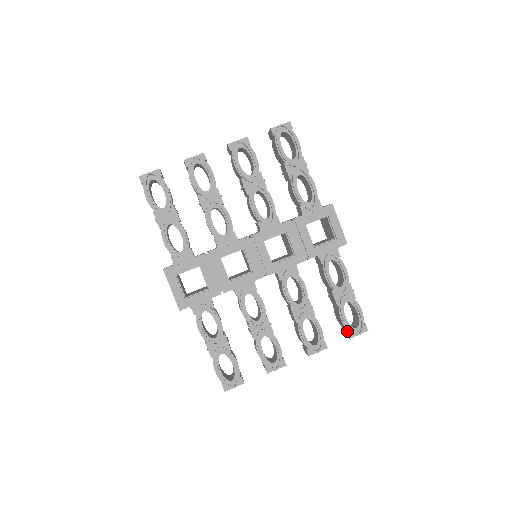
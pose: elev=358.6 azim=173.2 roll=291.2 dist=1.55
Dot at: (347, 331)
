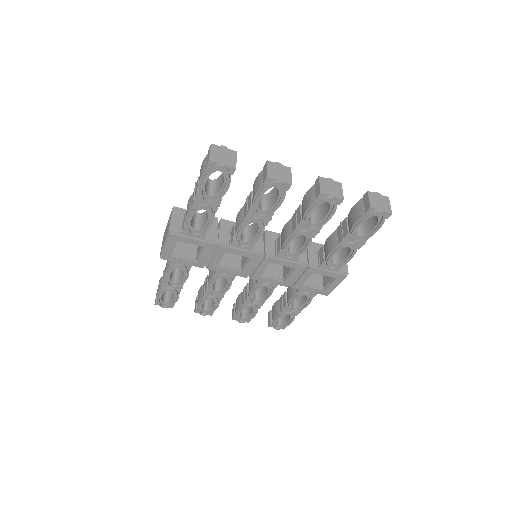
Dot at: (271, 323)
